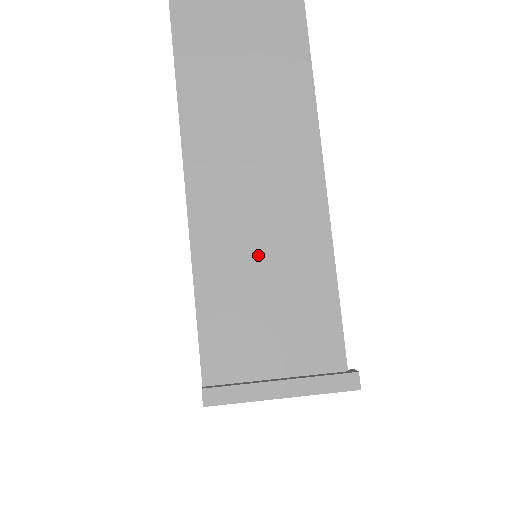
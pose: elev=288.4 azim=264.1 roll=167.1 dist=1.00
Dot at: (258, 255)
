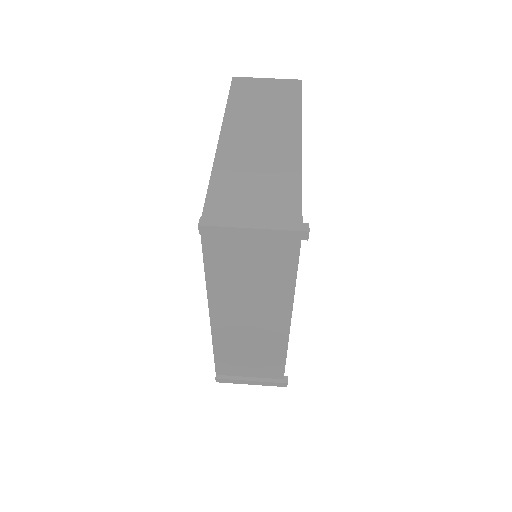
Dot at: (254, 171)
